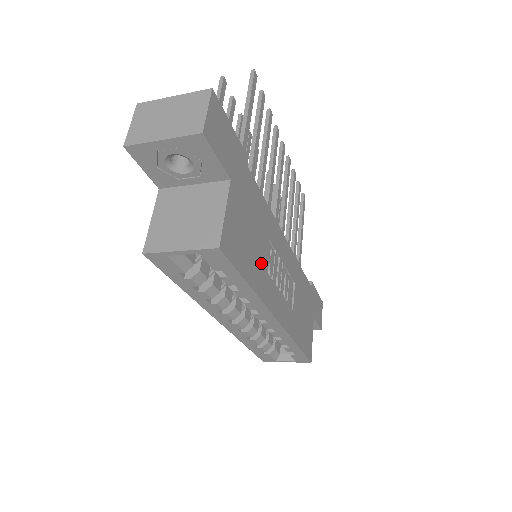
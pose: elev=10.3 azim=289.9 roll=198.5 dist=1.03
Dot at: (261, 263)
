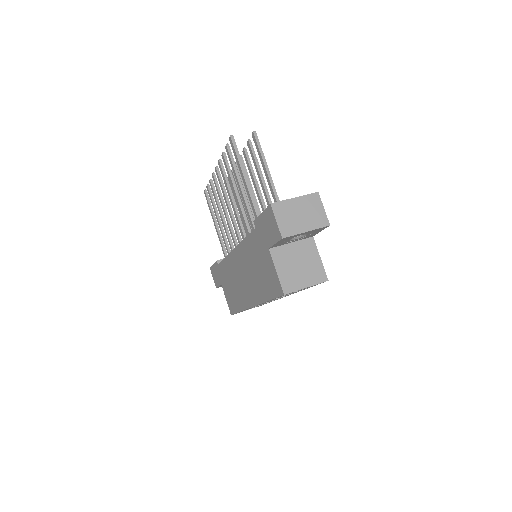
Dot at: occluded
